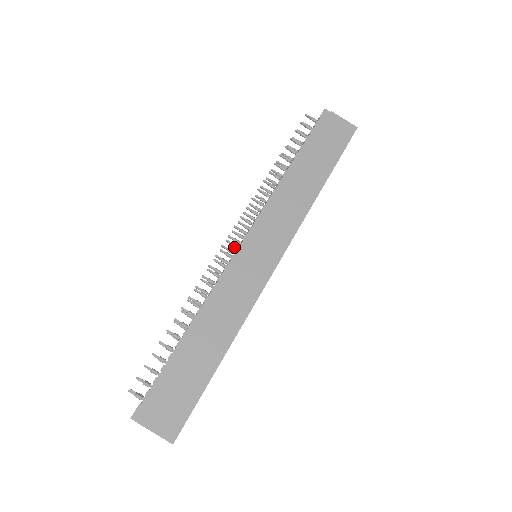
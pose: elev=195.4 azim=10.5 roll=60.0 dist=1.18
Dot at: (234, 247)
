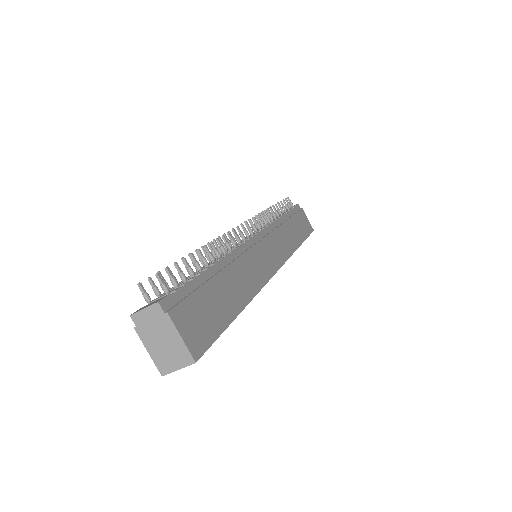
Dot at: occluded
